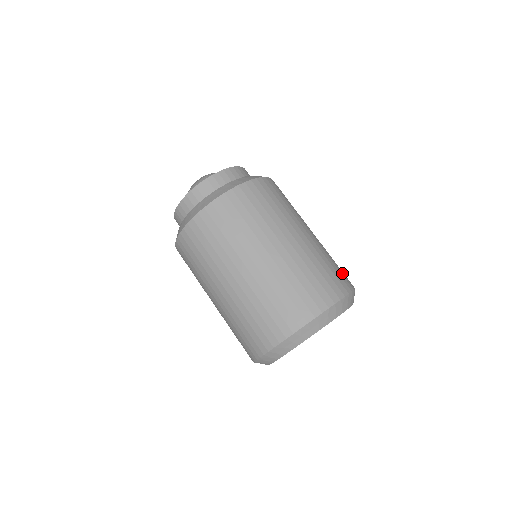
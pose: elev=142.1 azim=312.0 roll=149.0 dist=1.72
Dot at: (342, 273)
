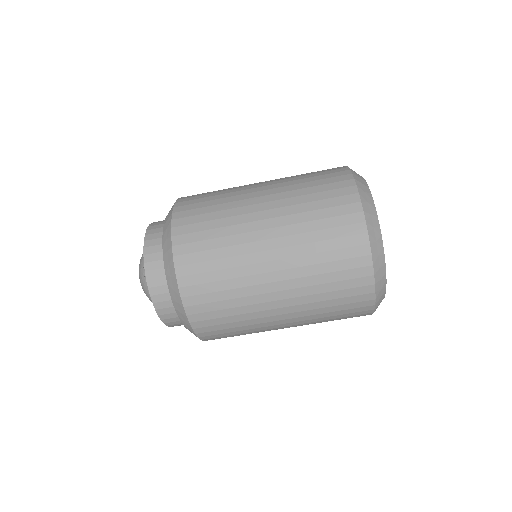
Dot at: occluded
